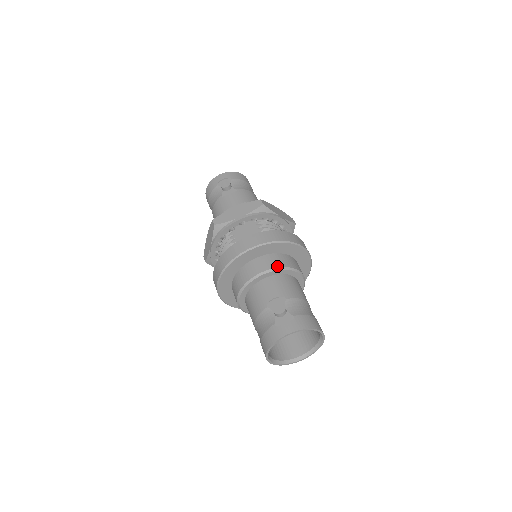
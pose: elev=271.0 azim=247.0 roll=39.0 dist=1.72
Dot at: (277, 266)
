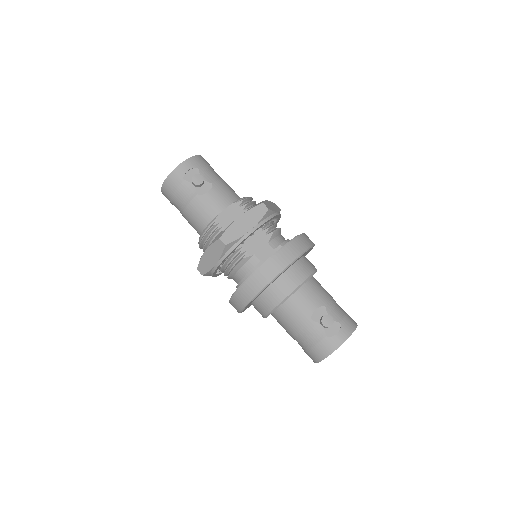
Dot at: (307, 276)
